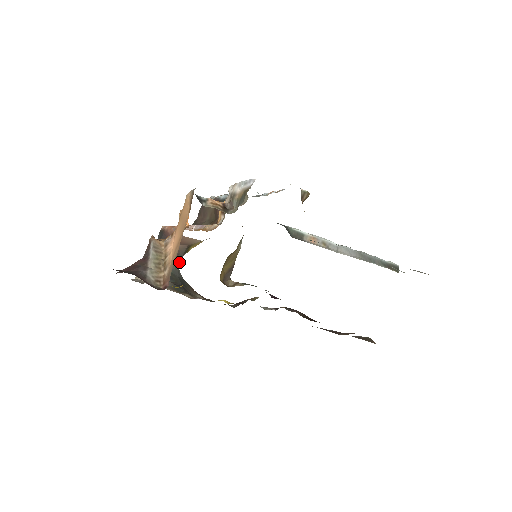
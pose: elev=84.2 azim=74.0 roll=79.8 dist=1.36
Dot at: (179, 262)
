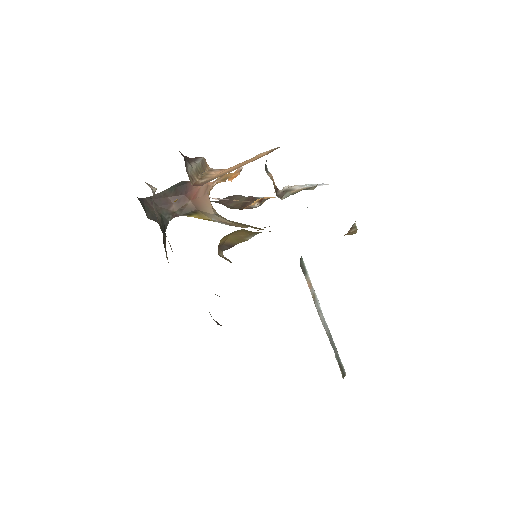
Dot at: occluded
